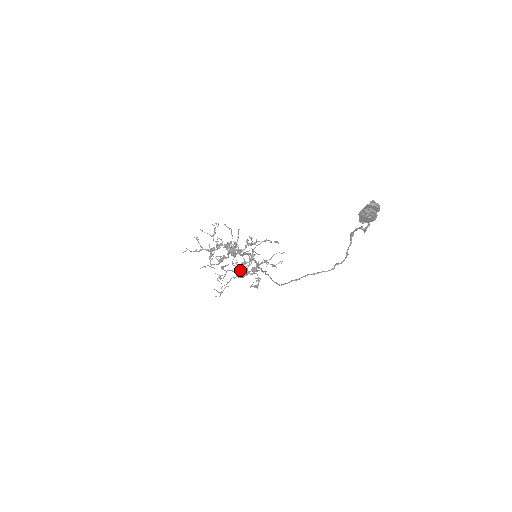
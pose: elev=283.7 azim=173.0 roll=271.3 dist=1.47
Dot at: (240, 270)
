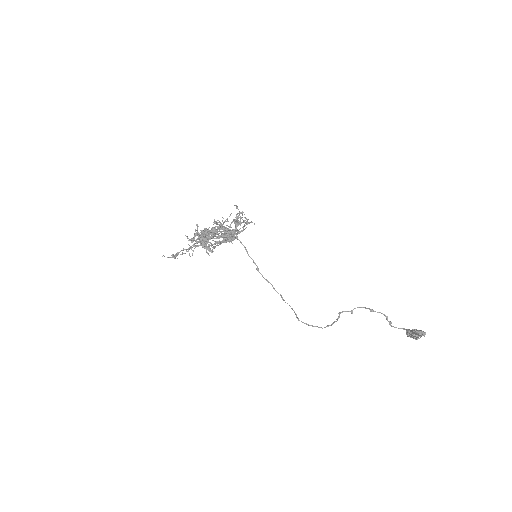
Dot at: occluded
